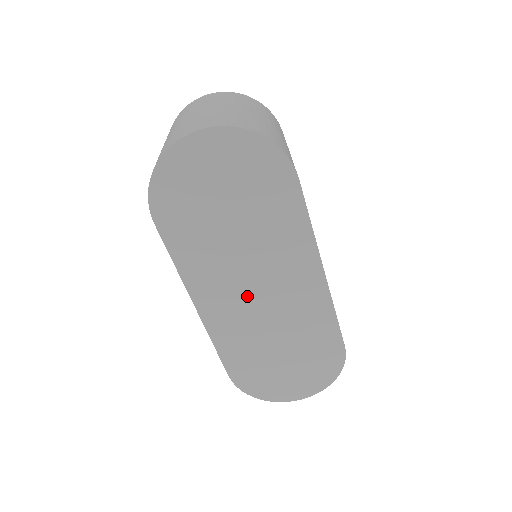
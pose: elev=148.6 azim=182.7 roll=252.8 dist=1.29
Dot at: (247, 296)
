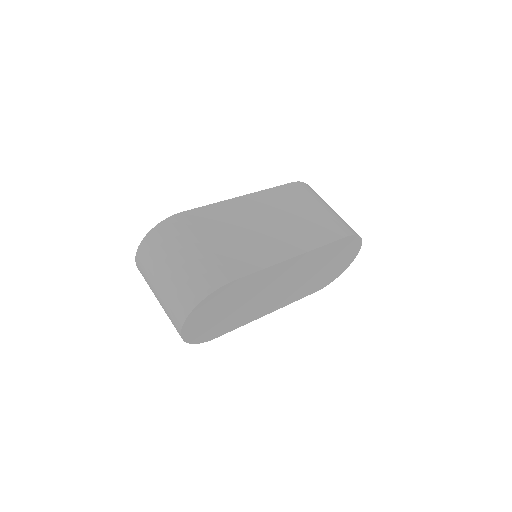
Dot at: (280, 292)
